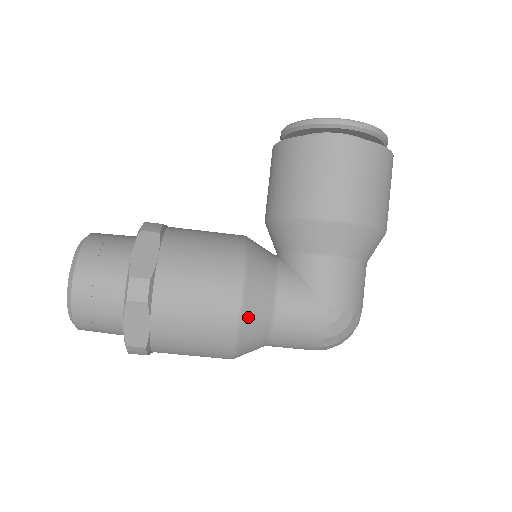
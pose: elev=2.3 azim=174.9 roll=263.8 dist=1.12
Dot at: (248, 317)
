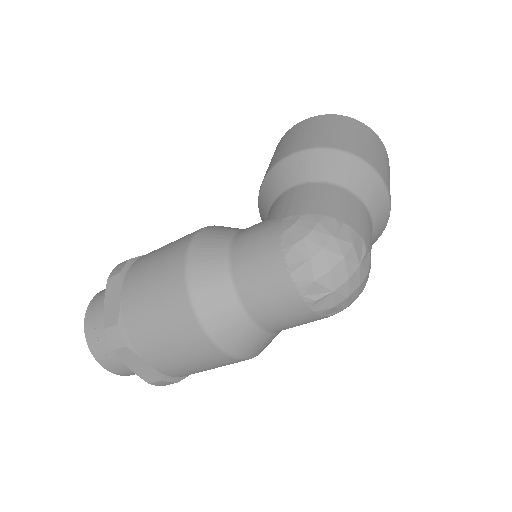
Dot at: (197, 252)
